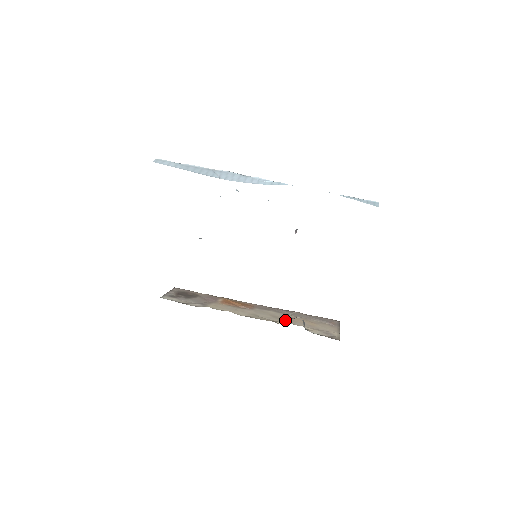
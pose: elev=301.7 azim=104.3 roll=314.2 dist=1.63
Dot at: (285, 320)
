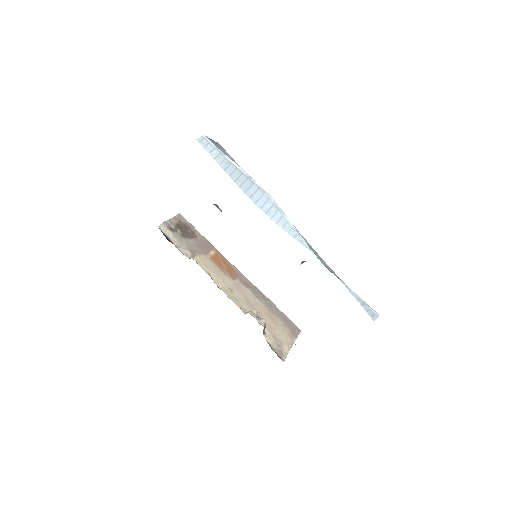
Dot at: occluded
